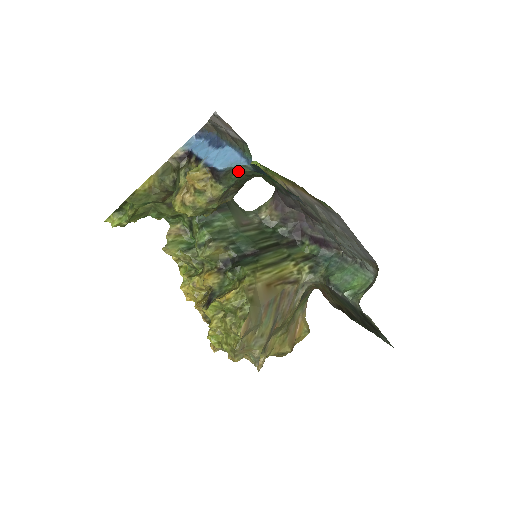
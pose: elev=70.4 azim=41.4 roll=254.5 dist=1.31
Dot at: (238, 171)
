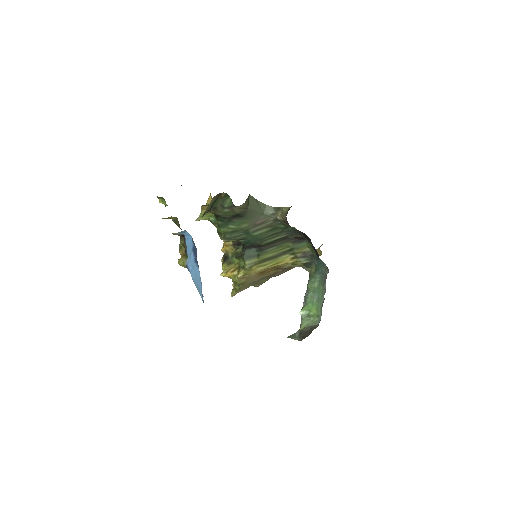
Dot at: occluded
